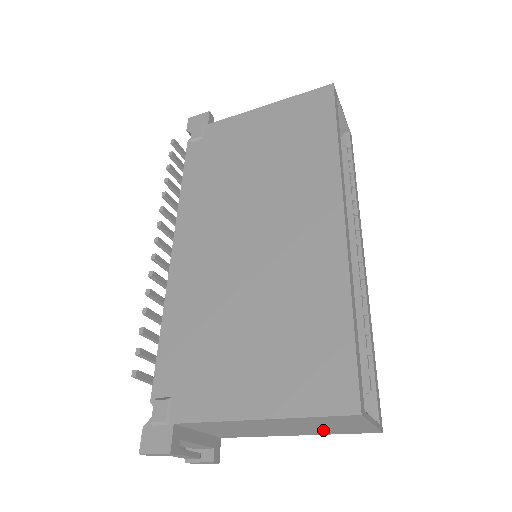
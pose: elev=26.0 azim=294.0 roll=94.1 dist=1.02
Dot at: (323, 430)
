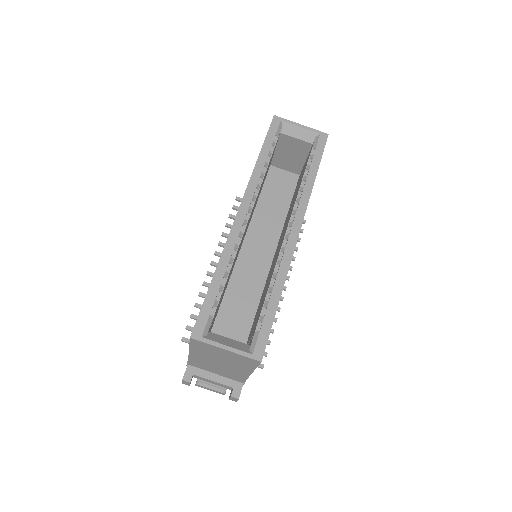
Dot at: (237, 363)
